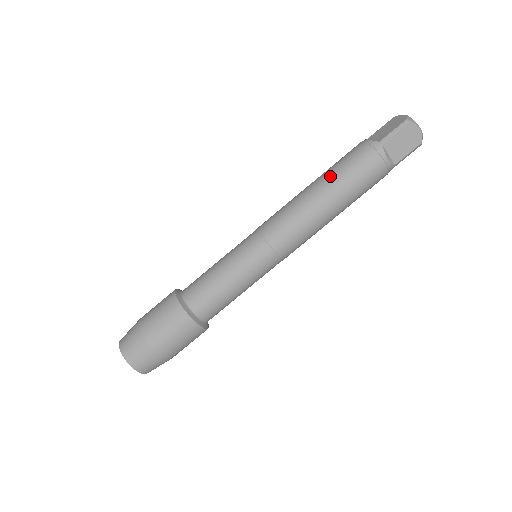
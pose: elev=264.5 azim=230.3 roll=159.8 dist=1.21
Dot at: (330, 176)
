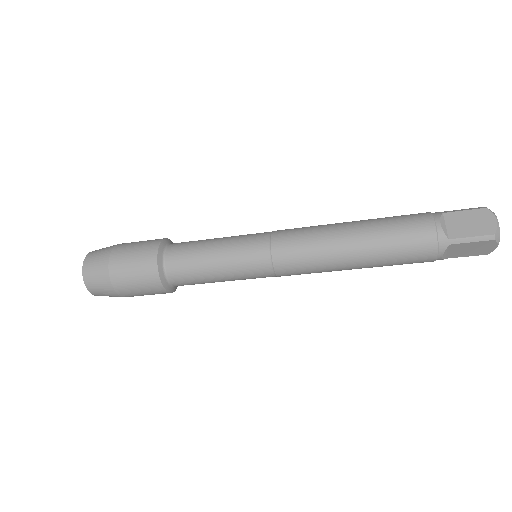
Dot at: (376, 241)
